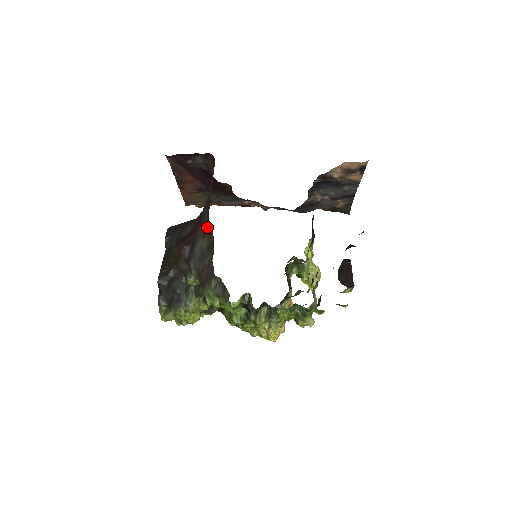
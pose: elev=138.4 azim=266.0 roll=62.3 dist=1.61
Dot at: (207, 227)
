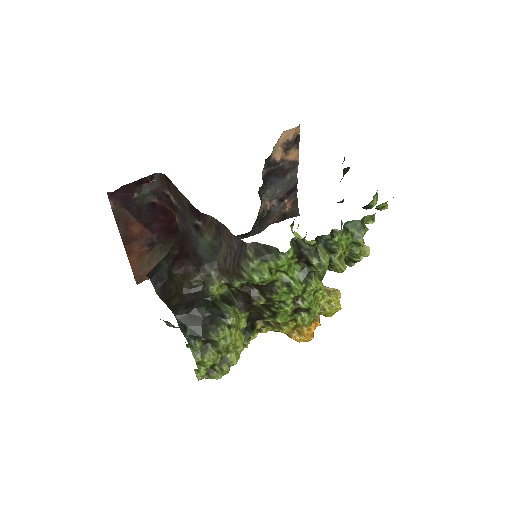
Dot at: (200, 222)
